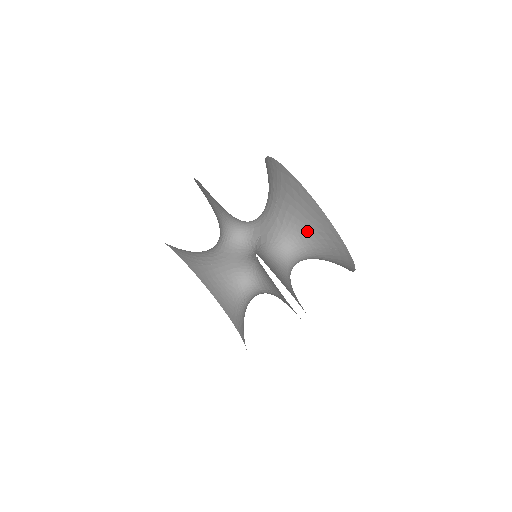
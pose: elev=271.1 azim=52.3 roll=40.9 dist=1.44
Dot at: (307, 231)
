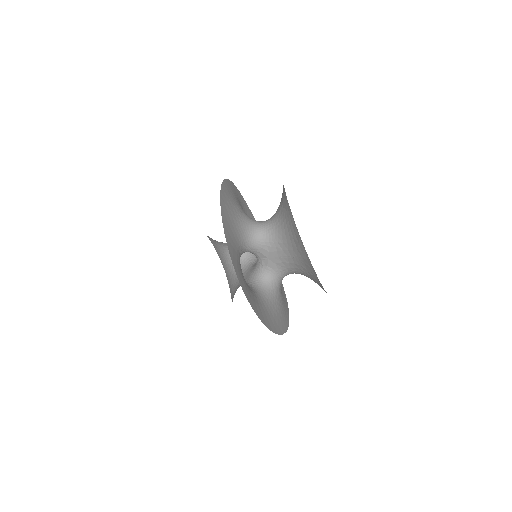
Dot at: occluded
